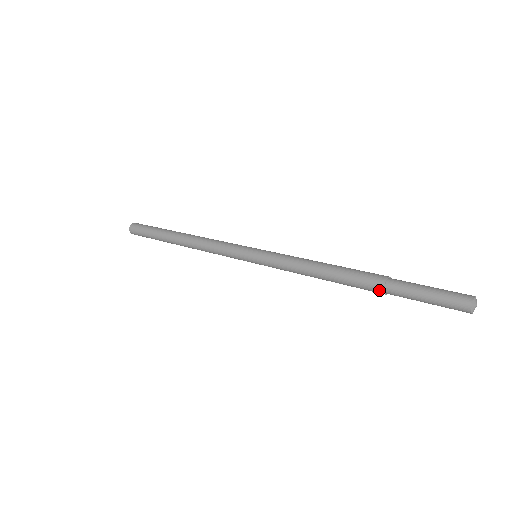
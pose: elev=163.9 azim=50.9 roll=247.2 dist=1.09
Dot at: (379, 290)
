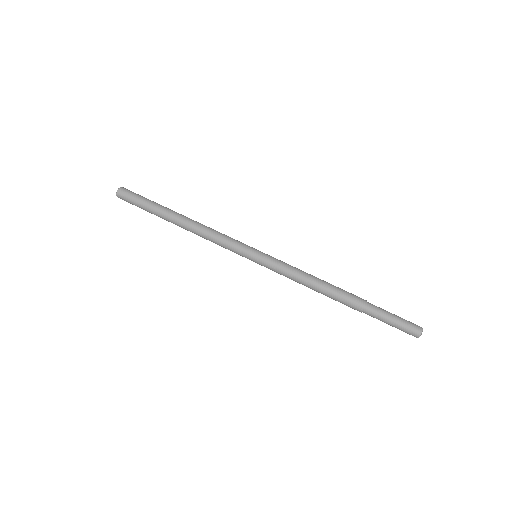
Dot at: (359, 308)
